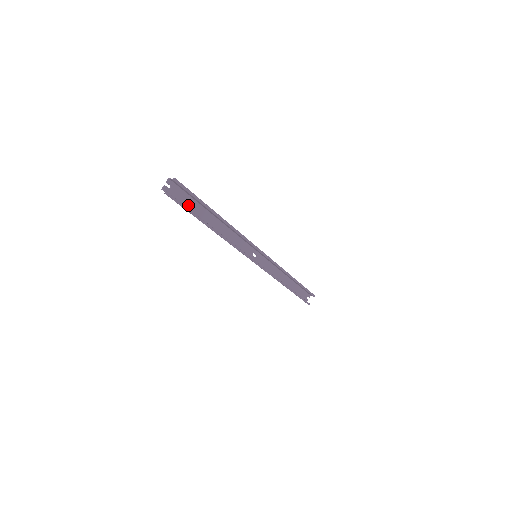
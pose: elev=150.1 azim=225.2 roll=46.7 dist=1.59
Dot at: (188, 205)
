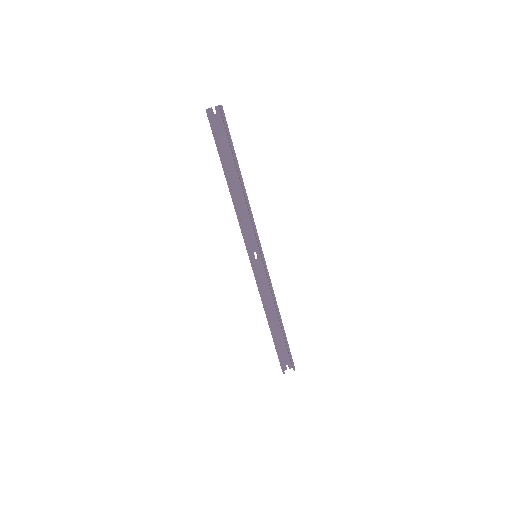
Dot at: (221, 144)
